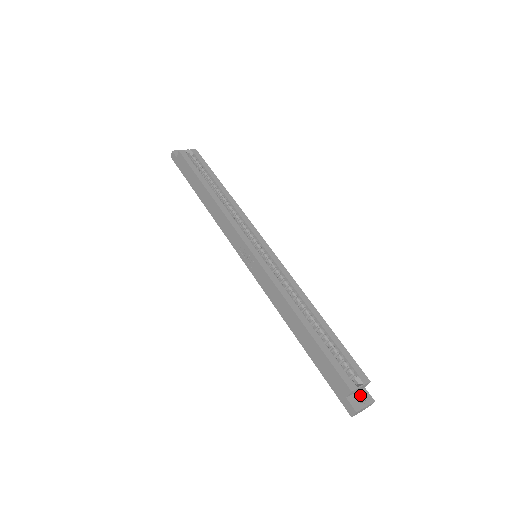
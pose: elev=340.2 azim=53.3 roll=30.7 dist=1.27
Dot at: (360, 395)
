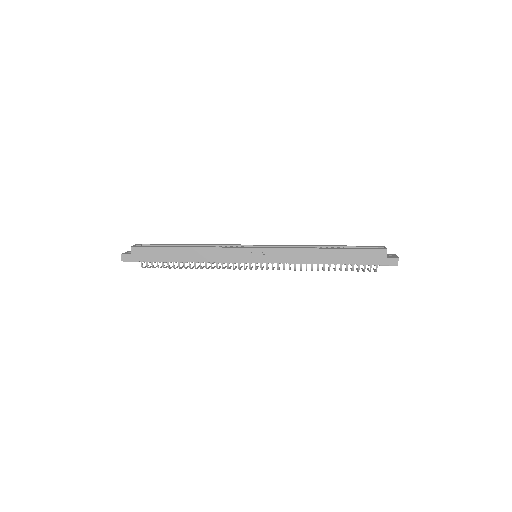
Dot at: (388, 255)
